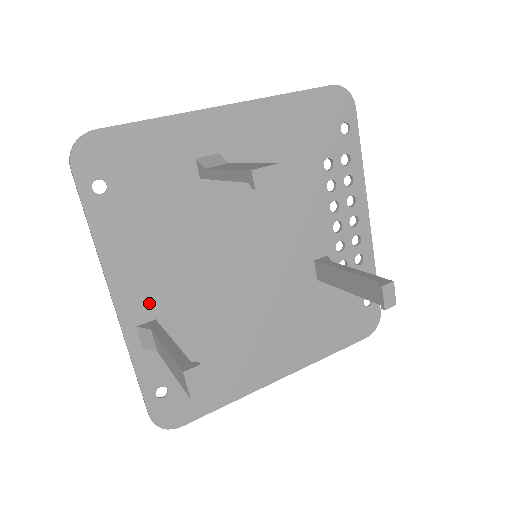
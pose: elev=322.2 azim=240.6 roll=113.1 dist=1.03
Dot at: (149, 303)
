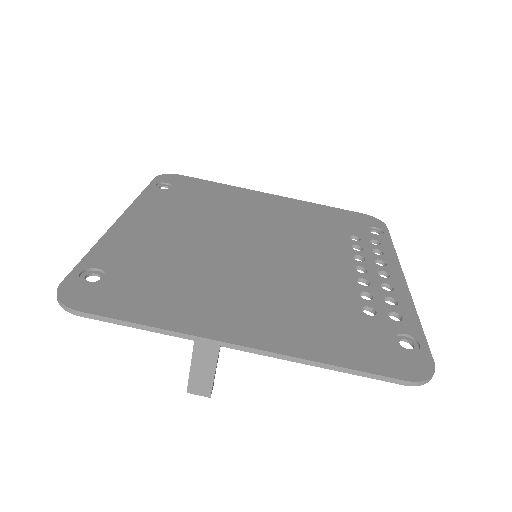
Dot at: occluded
